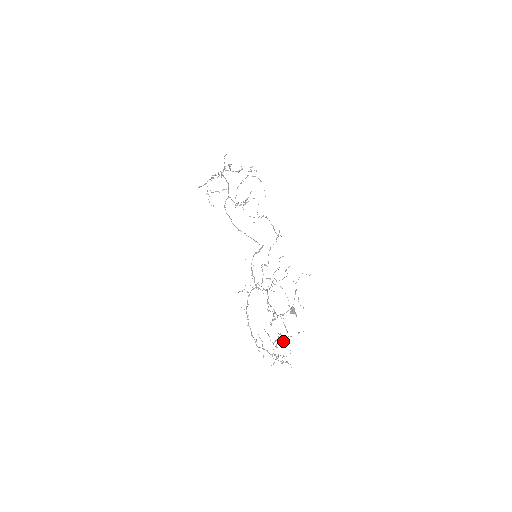
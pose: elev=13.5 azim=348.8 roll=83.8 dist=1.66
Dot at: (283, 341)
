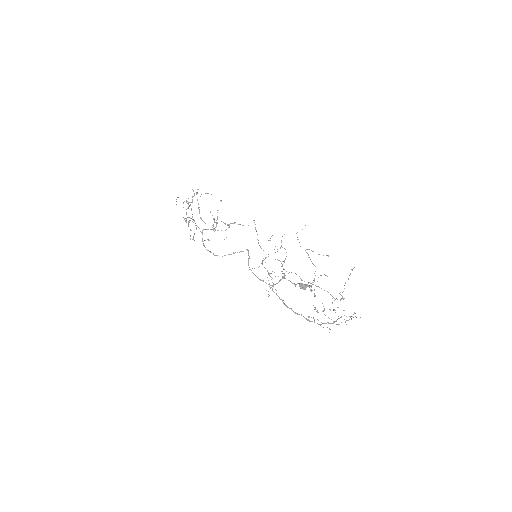
Dot at: occluded
